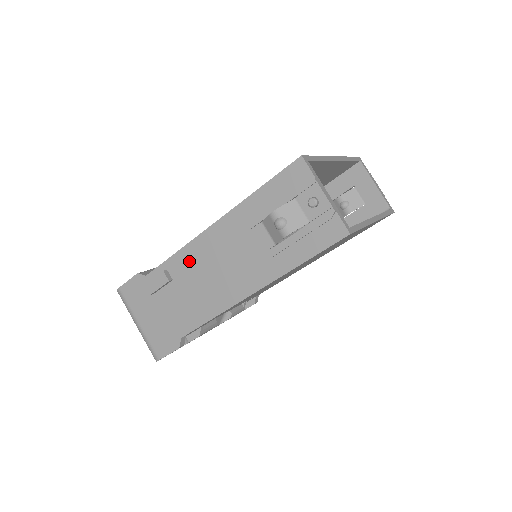
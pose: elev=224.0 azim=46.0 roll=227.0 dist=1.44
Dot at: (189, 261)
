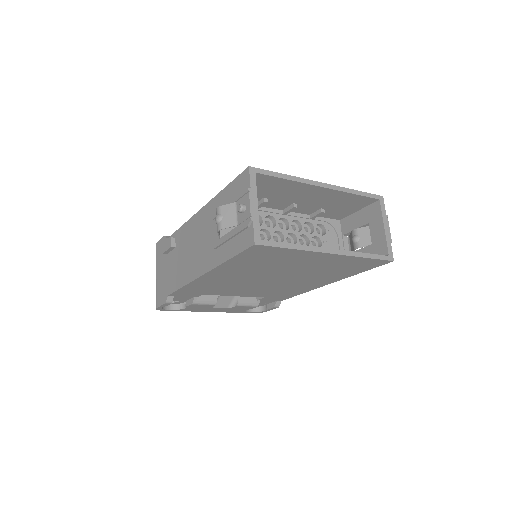
Dot at: (185, 235)
